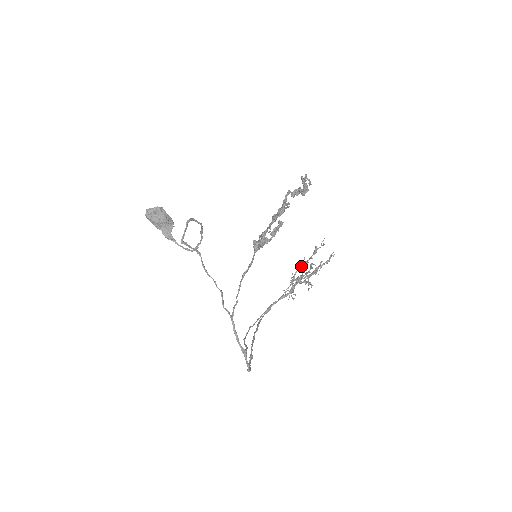
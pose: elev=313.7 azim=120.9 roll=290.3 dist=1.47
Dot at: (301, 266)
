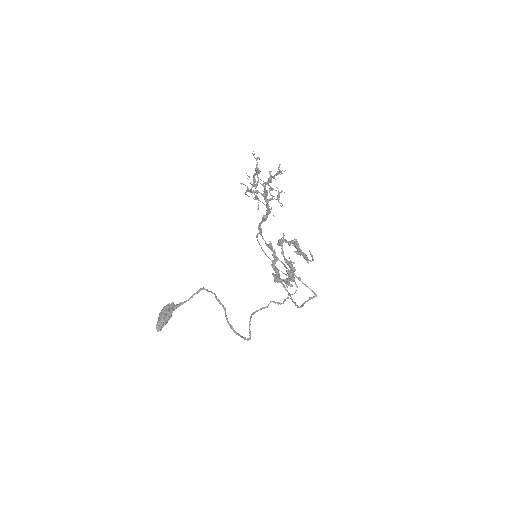
Dot at: (253, 186)
